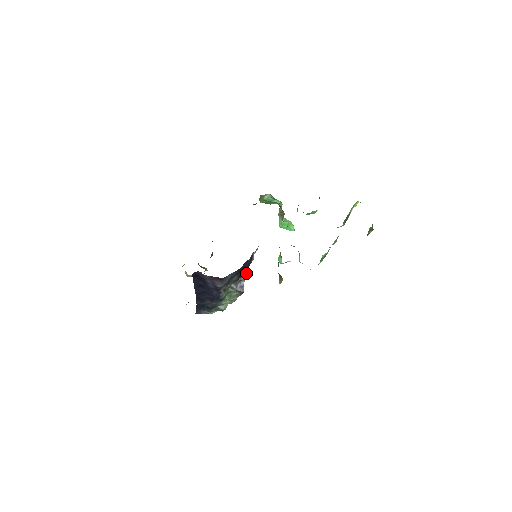
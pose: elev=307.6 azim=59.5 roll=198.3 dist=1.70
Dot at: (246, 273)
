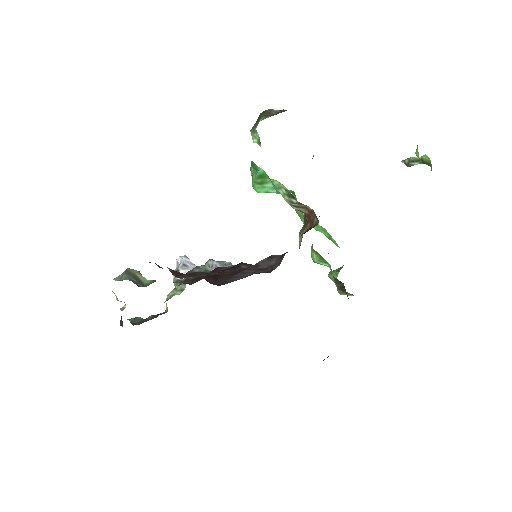
Dot at: occluded
